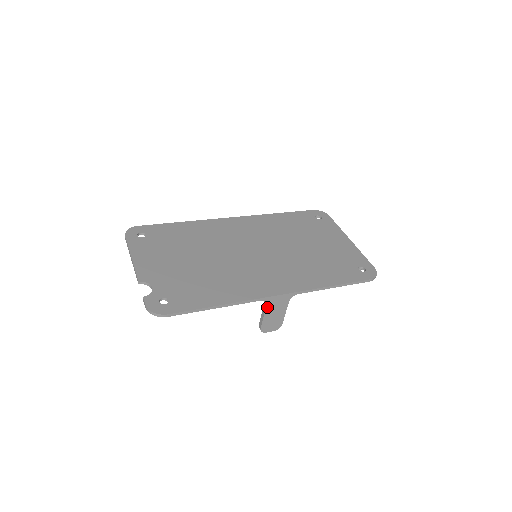
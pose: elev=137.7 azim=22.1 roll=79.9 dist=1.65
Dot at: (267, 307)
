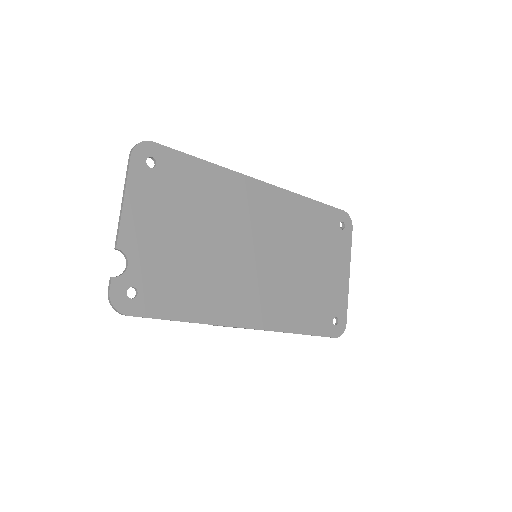
Dot at: occluded
